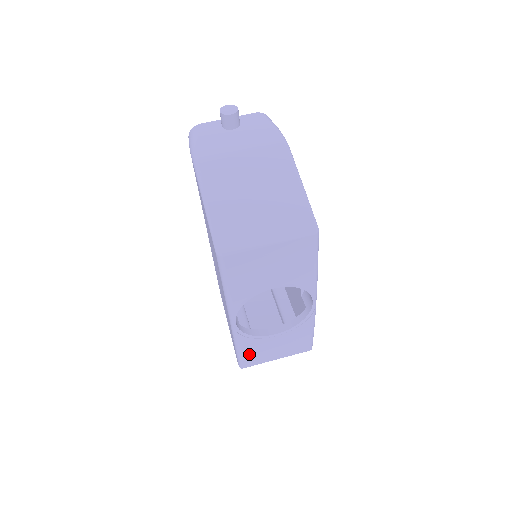
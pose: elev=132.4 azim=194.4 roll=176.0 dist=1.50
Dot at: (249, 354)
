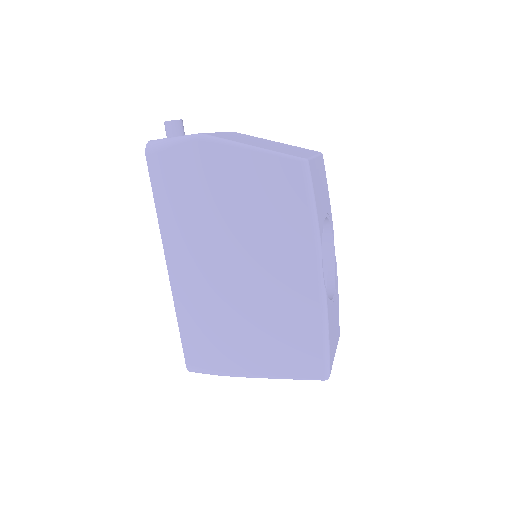
Dot at: (330, 339)
